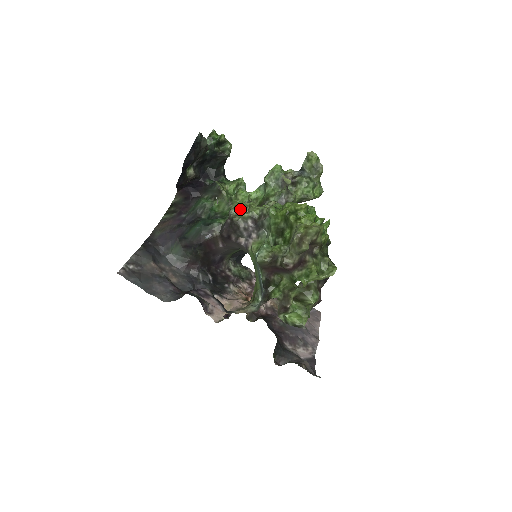
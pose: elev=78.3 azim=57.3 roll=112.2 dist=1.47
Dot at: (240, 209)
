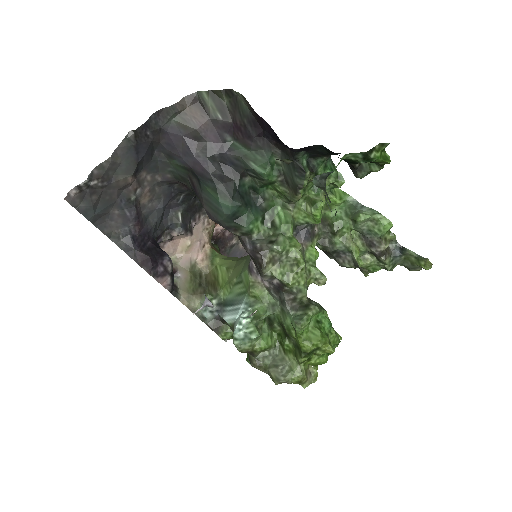
Dot at: (285, 254)
